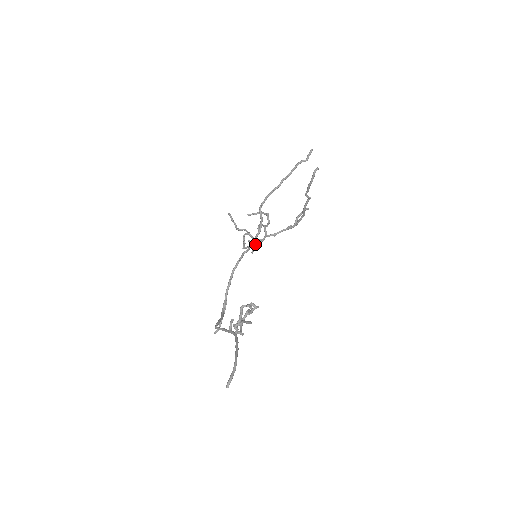
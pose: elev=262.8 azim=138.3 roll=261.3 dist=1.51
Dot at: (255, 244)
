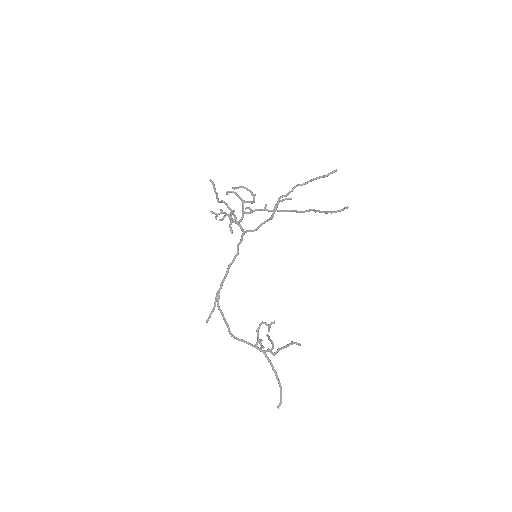
Dot at: (244, 231)
